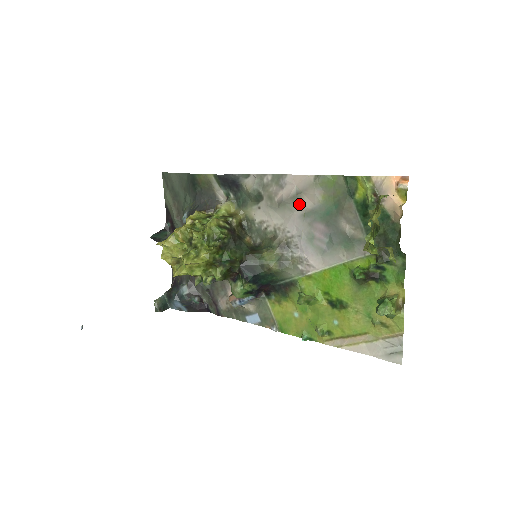
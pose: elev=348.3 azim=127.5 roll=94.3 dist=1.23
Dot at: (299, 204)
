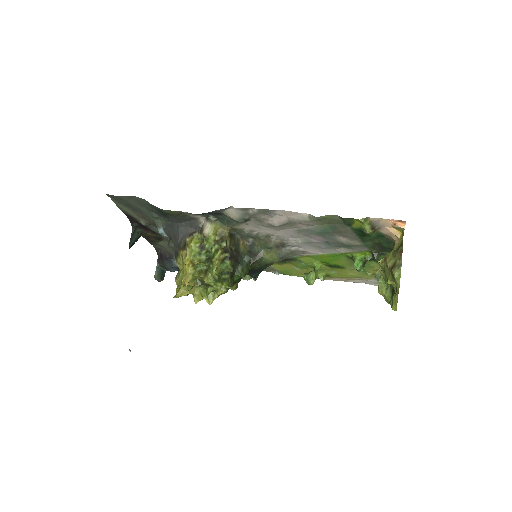
Dot at: (293, 226)
